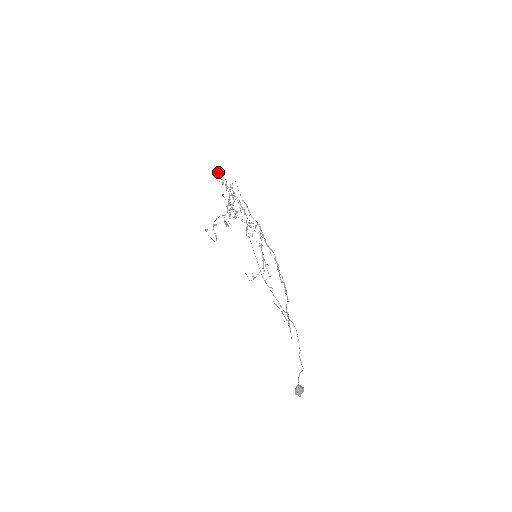
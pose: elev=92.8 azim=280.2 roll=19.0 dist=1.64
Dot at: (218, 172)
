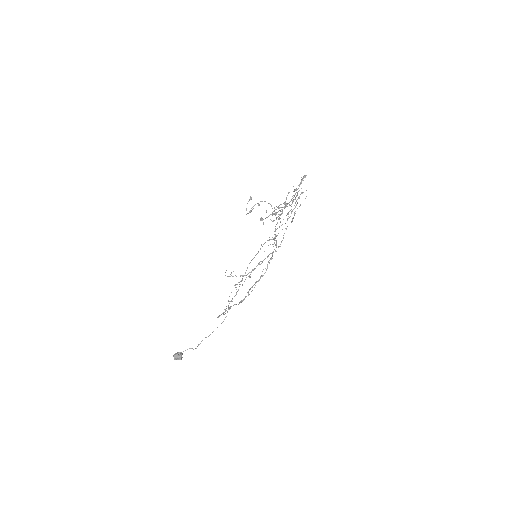
Dot at: (302, 180)
